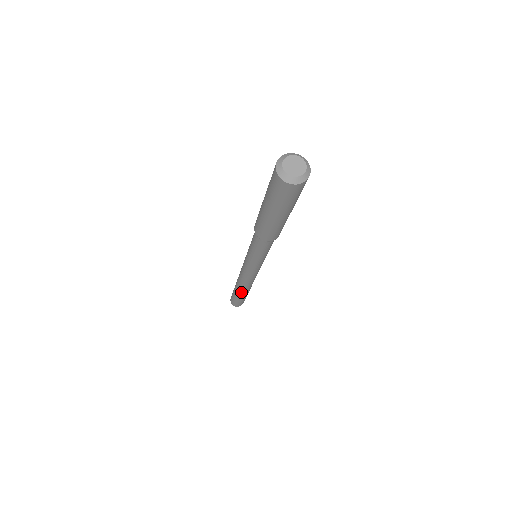
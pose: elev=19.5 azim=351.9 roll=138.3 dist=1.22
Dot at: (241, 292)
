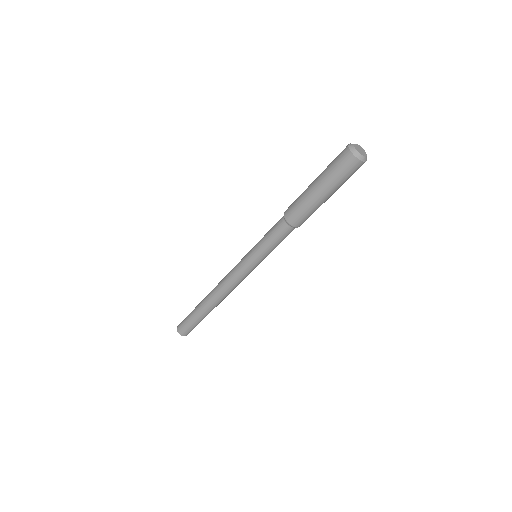
Dot at: (205, 305)
